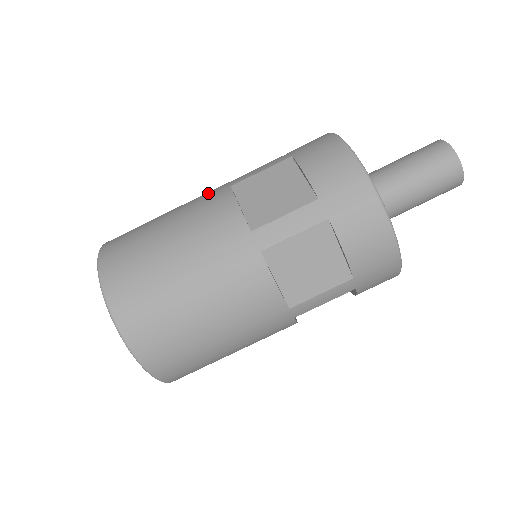
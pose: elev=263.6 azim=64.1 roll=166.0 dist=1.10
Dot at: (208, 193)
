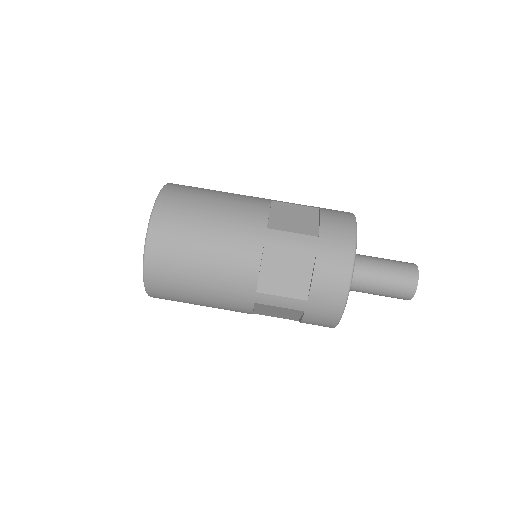
Dot at: occluded
